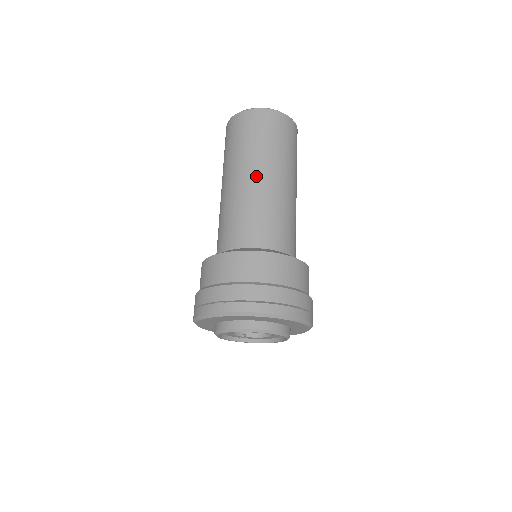
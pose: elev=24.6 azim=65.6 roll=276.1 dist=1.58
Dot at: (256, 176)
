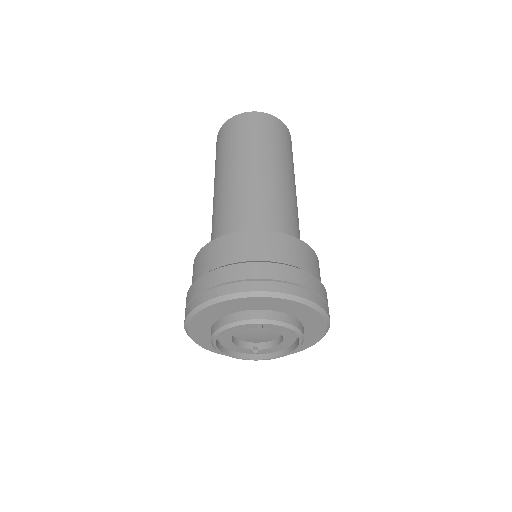
Dot at: (236, 170)
